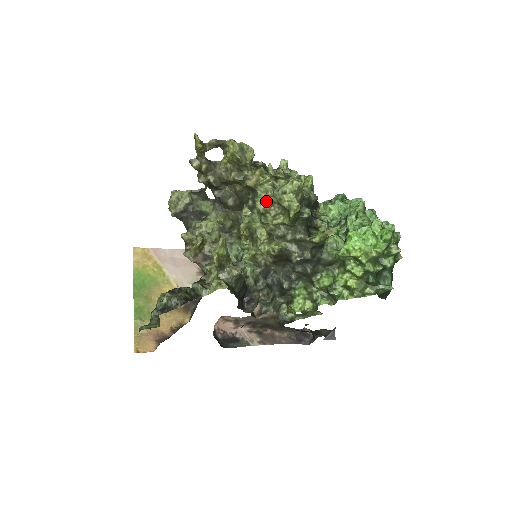
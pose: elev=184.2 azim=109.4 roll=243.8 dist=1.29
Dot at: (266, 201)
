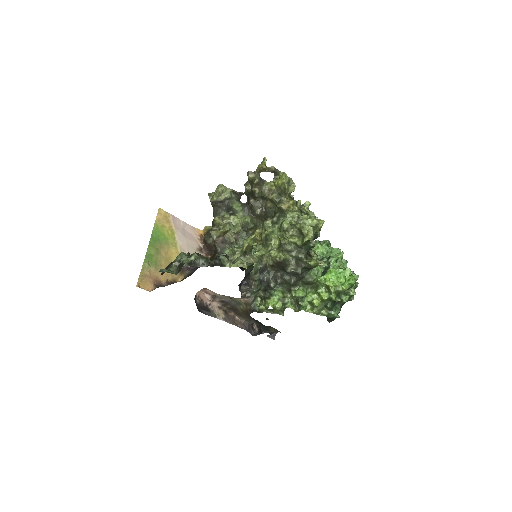
Dot at: (291, 223)
